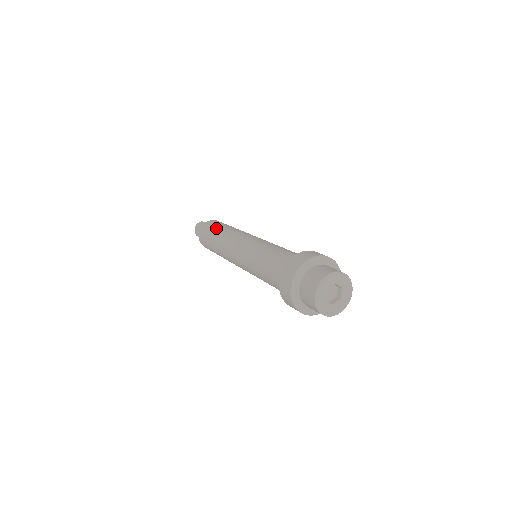
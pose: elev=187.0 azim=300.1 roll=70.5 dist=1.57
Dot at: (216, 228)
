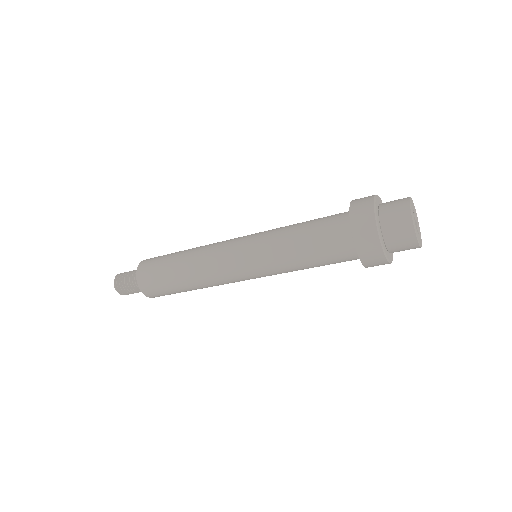
Dot at: (175, 252)
